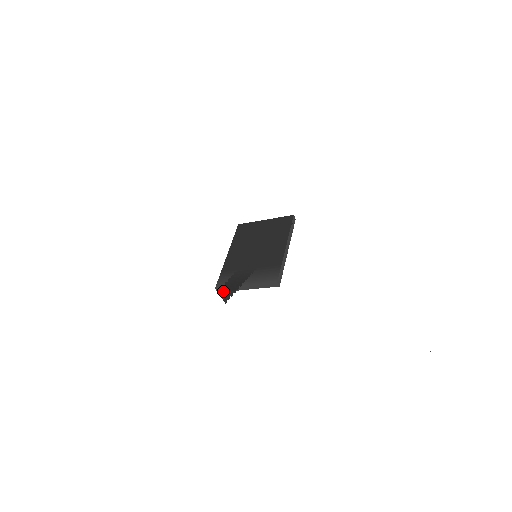
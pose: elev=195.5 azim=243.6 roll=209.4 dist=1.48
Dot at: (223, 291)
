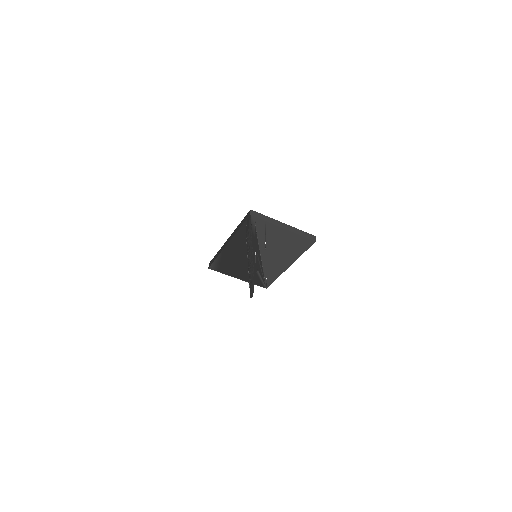
Dot at: (257, 217)
